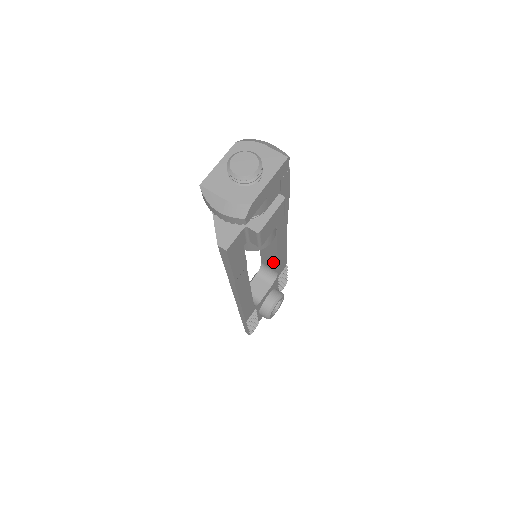
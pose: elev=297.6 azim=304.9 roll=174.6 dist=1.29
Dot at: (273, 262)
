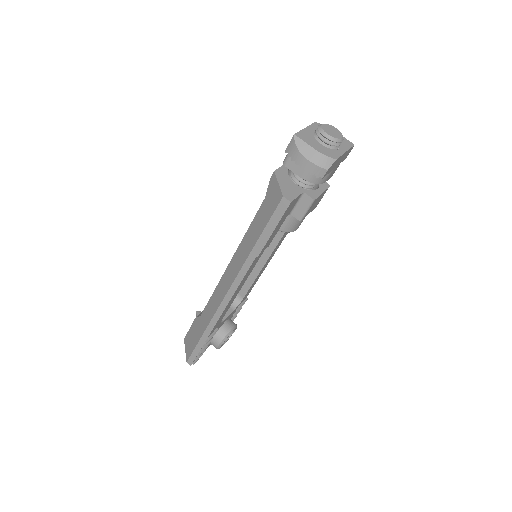
Dot at: (247, 282)
